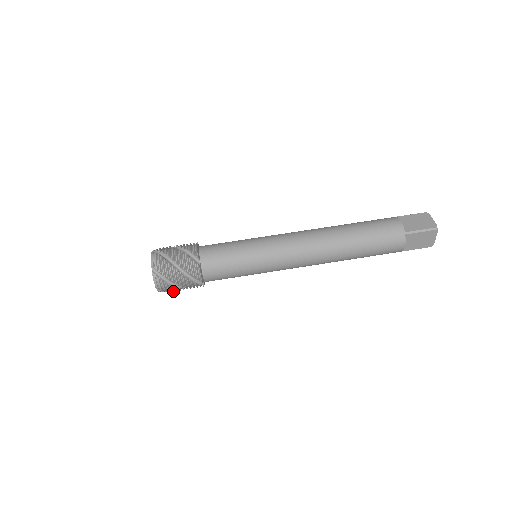
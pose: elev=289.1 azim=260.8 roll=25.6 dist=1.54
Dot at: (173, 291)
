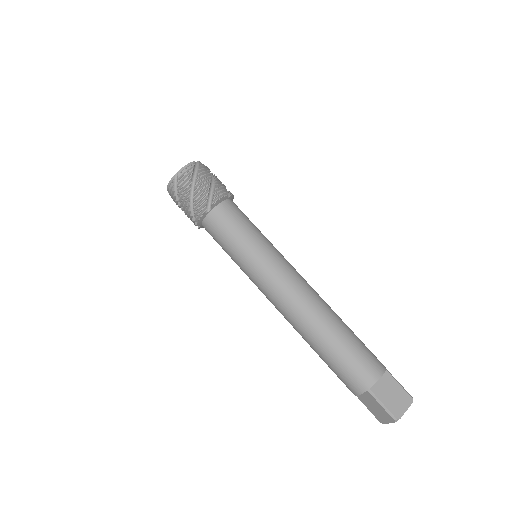
Dot at: occluded
